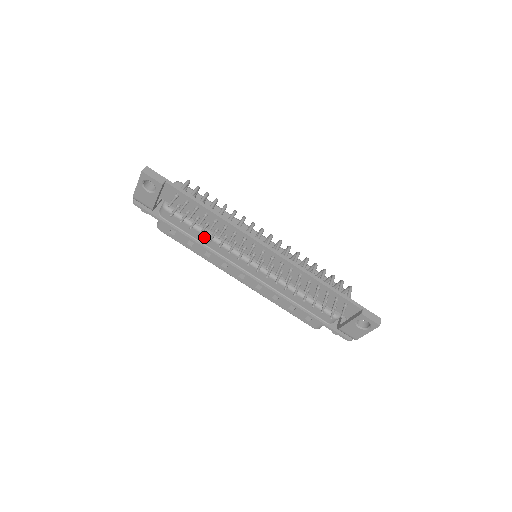
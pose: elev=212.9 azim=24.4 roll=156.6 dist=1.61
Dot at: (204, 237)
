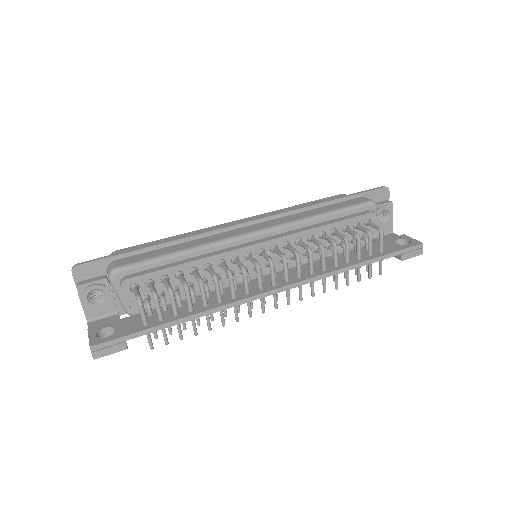
Dot at: occluded
